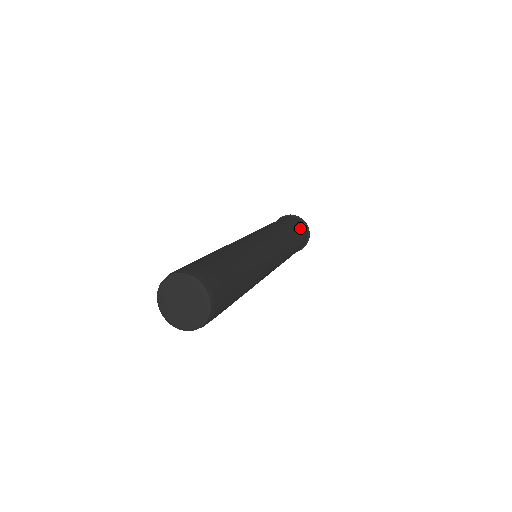
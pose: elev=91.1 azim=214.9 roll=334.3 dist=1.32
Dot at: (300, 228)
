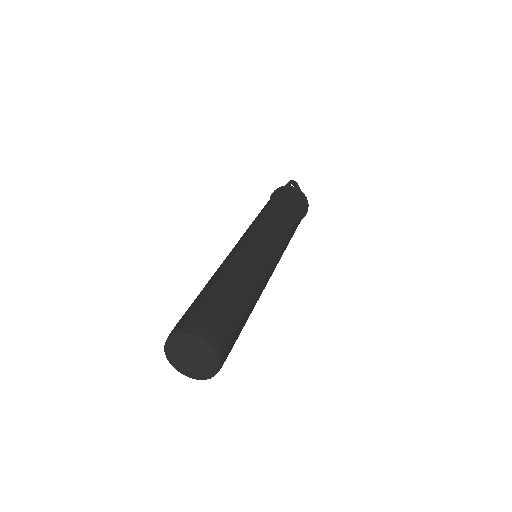
Dot at: (301, 210)
